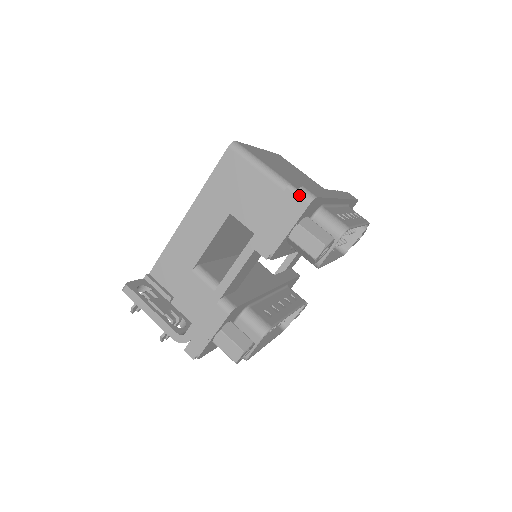
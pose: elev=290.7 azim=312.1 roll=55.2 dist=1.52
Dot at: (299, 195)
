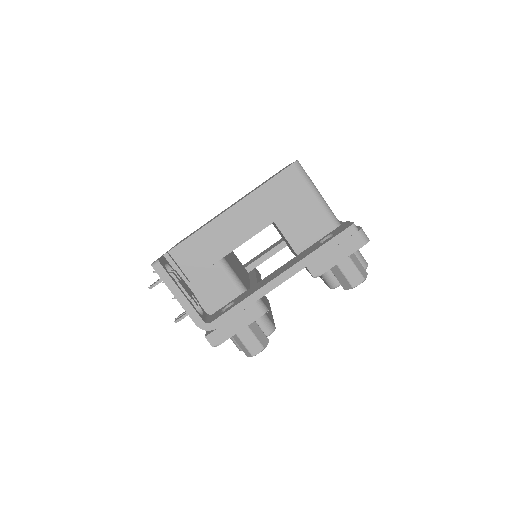
Dot at: (360, 234)
